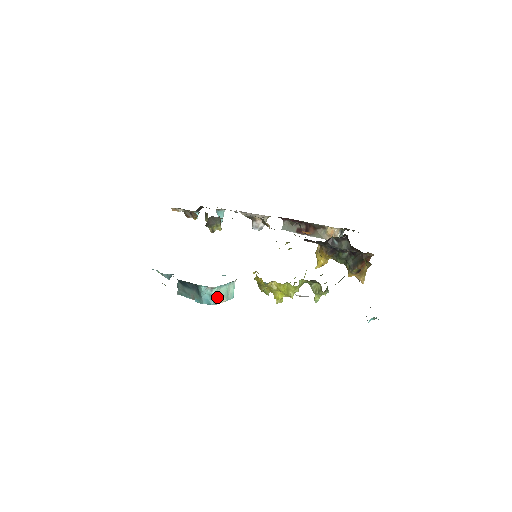
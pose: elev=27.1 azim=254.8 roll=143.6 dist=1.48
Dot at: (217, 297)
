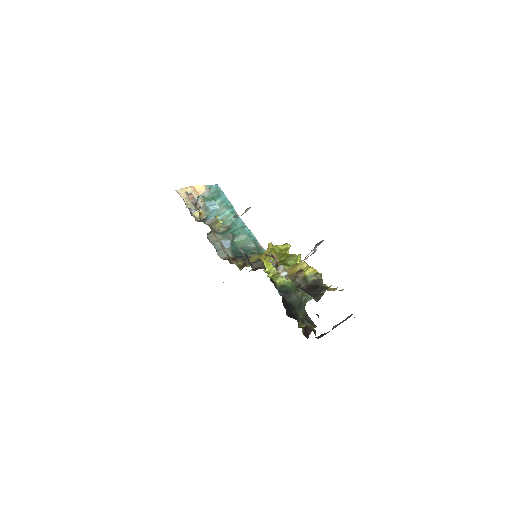
Dot at: occluded
